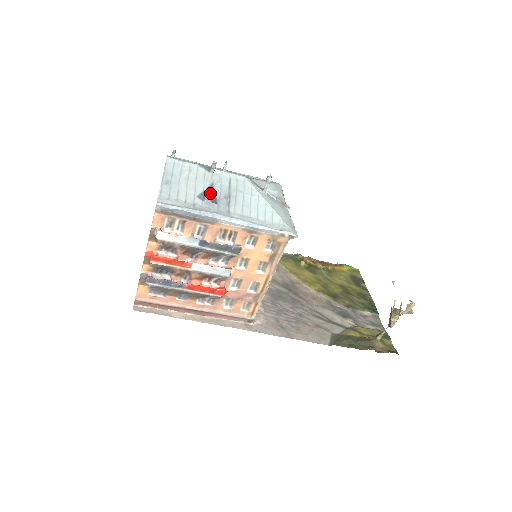
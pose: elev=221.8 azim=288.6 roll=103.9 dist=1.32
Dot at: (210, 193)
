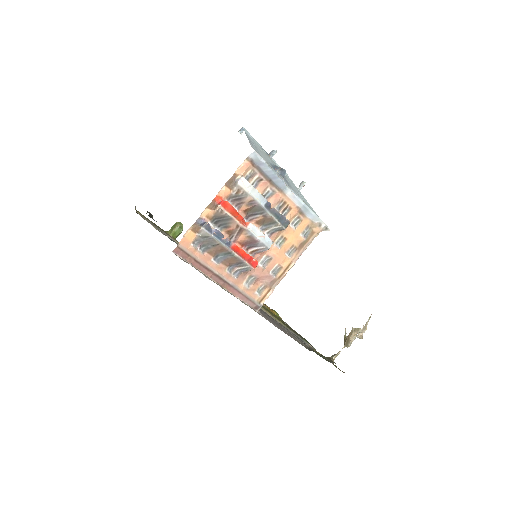
Dot at: (280, 167)
